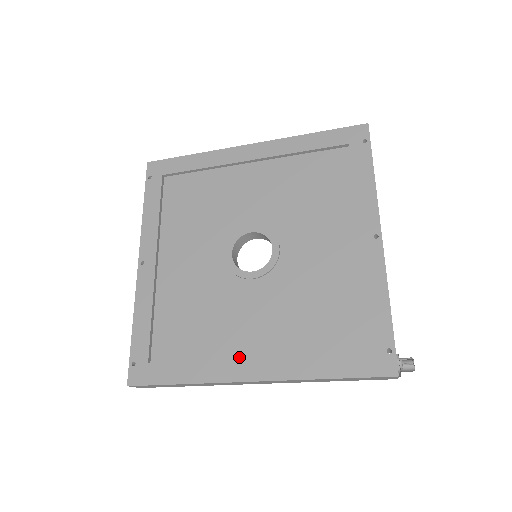
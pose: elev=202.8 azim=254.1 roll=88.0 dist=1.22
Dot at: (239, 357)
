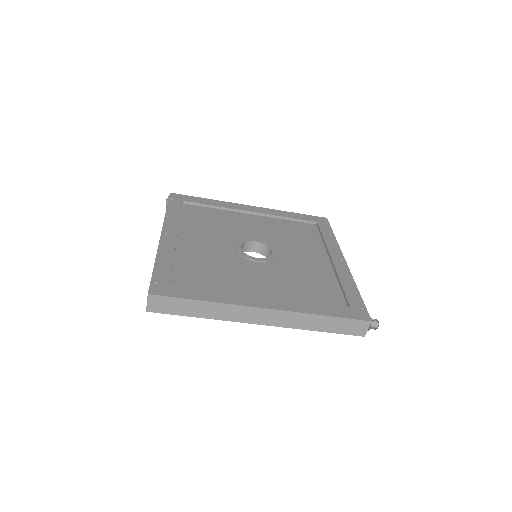
Dot at: occluded
